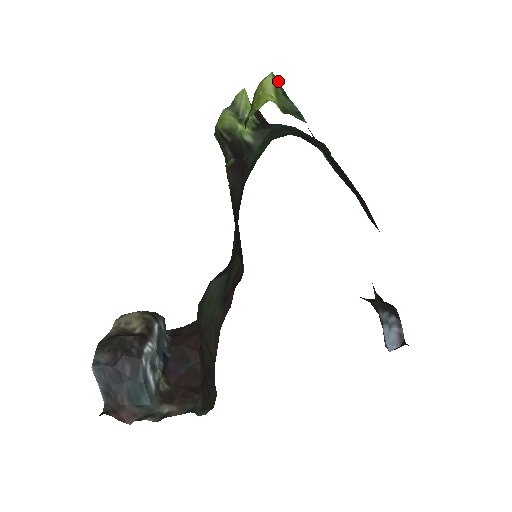
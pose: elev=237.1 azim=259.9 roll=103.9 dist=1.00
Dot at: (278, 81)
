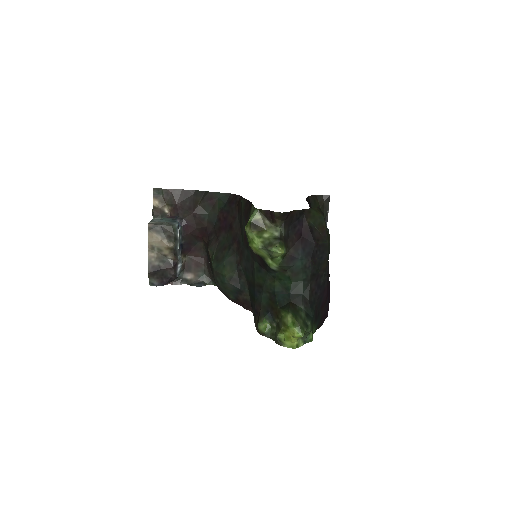
Dot at: occluded
